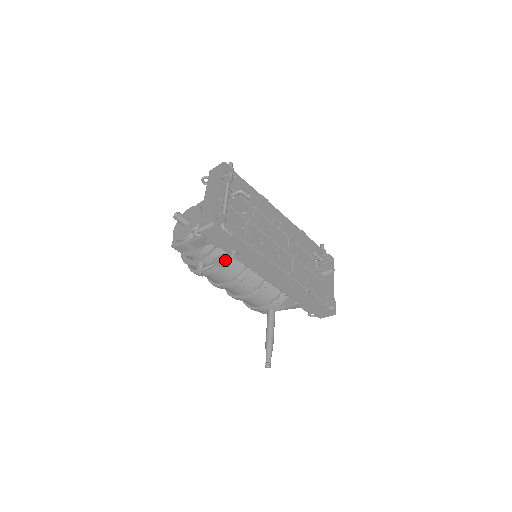
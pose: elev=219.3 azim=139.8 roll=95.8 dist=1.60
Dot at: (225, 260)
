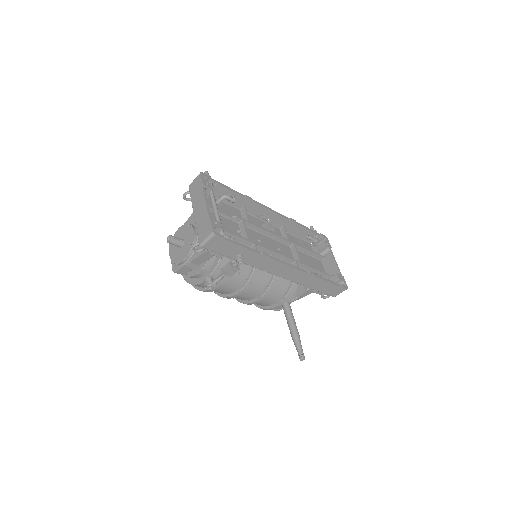
Dot at: (233, 267)
